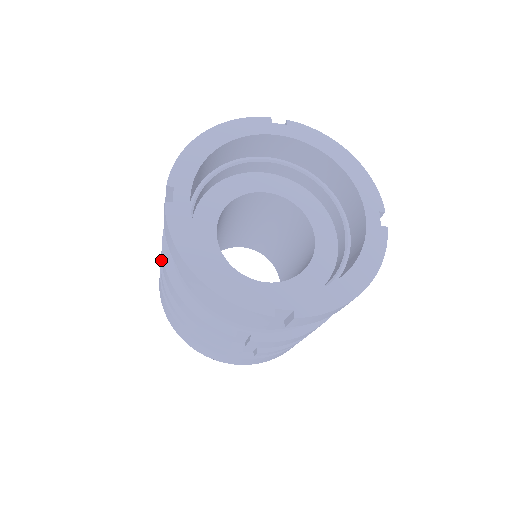
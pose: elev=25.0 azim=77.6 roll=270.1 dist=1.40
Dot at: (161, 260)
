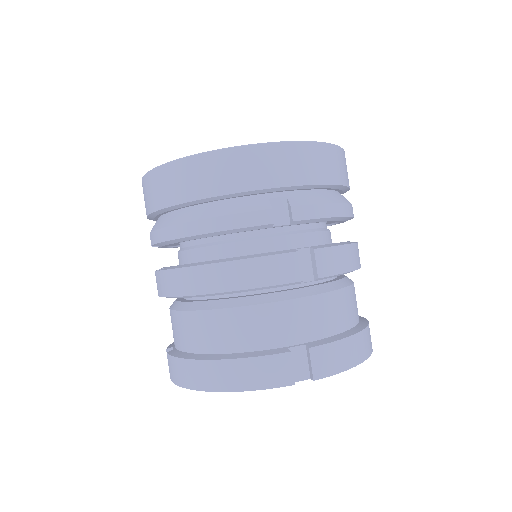
Dot at: occluded
